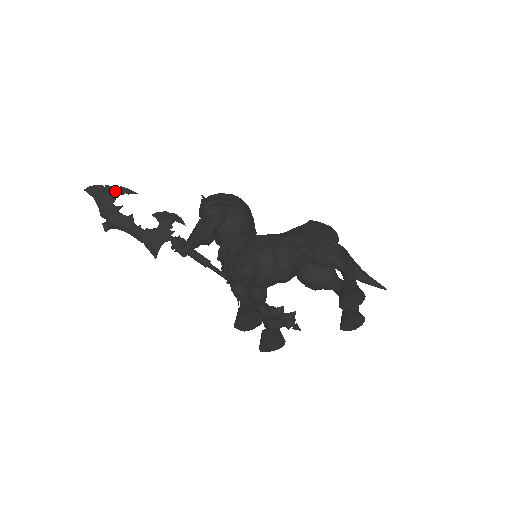
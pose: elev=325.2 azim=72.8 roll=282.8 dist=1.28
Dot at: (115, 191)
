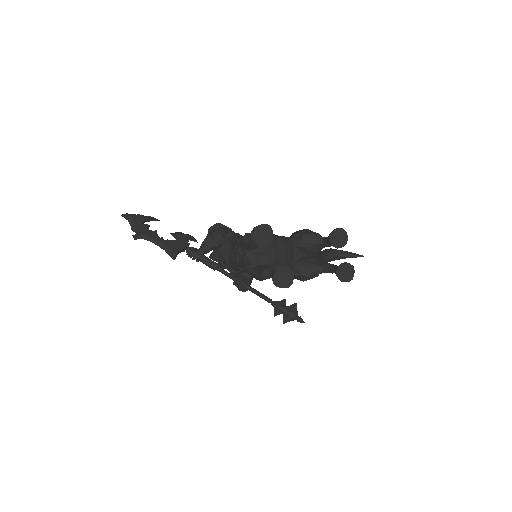
Dot at: (144, 217)
